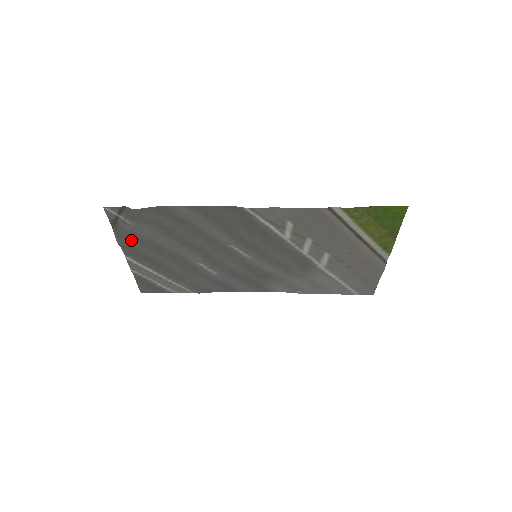
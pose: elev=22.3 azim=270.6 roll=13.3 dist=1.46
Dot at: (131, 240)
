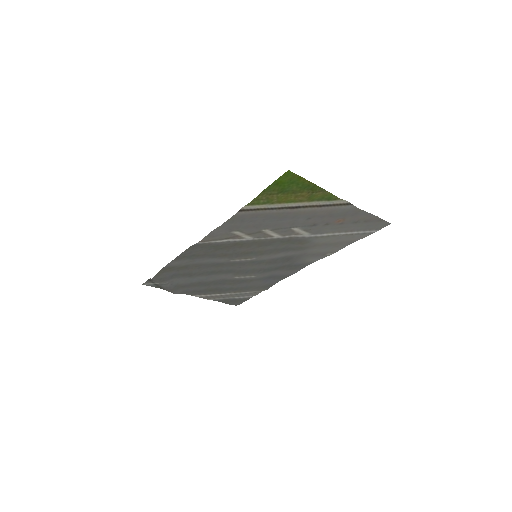
Dot at: (181, 288)
